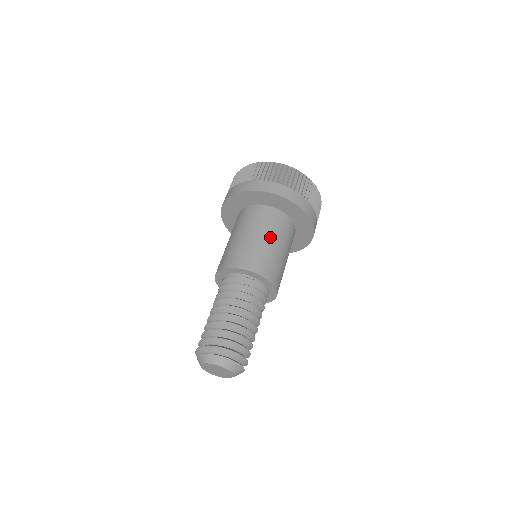
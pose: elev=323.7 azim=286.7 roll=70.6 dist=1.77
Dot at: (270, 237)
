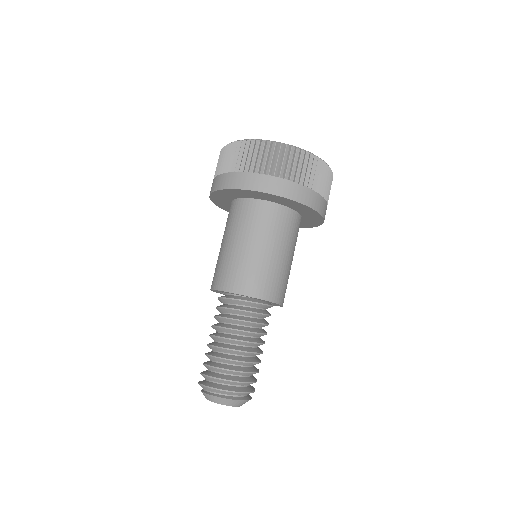
Dot at: (277, 248)
